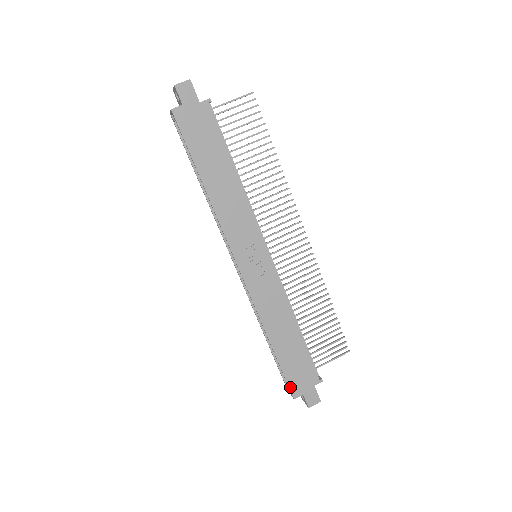
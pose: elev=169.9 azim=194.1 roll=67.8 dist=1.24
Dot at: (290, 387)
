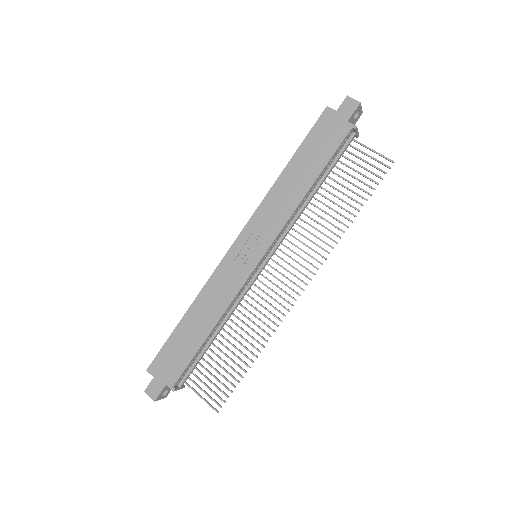
Dot at: (156, 359)
